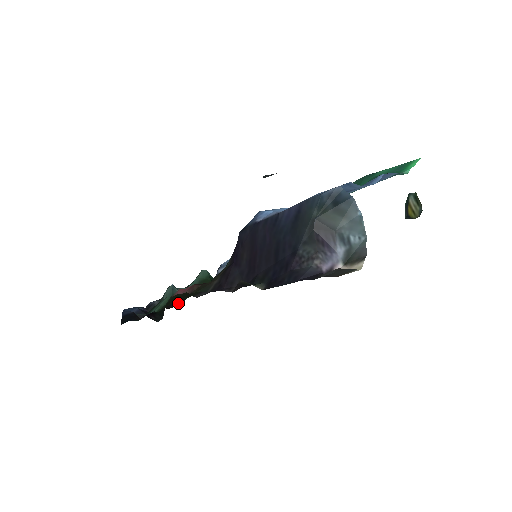
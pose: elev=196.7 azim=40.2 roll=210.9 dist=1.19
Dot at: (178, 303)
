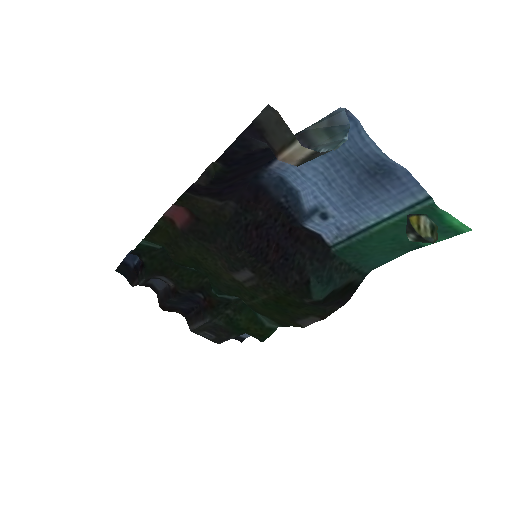
Dot at: (170, 299)
